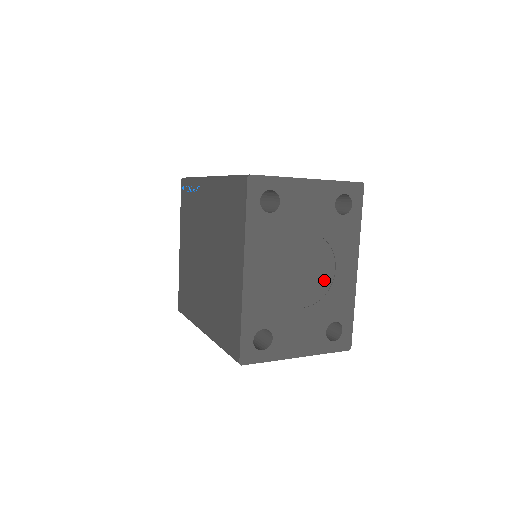
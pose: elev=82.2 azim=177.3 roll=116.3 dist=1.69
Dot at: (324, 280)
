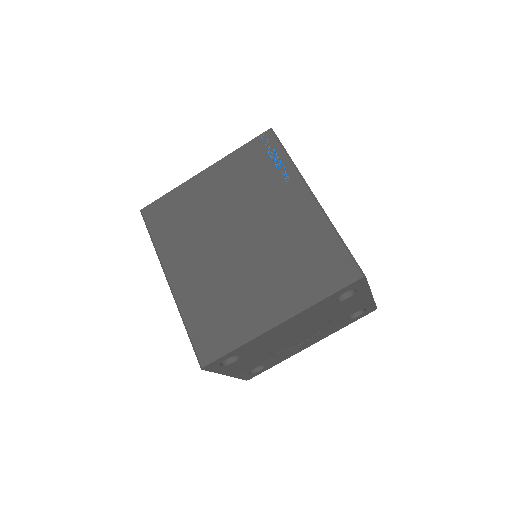
Dot at: (295, 344)
